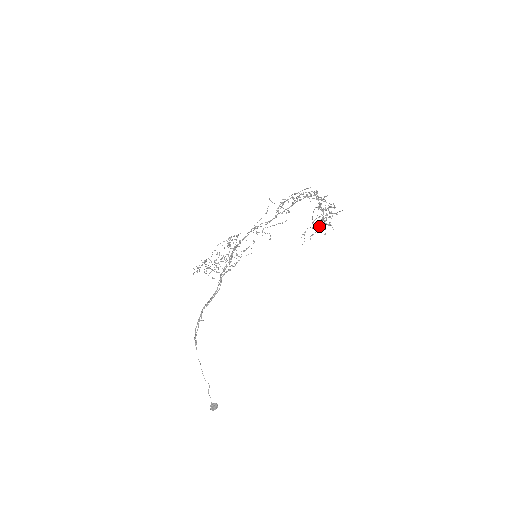
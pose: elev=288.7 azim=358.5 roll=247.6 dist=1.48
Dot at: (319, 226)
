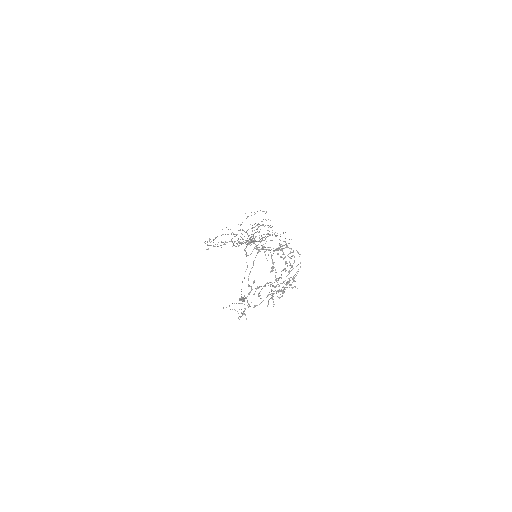
Dot at: occluded
